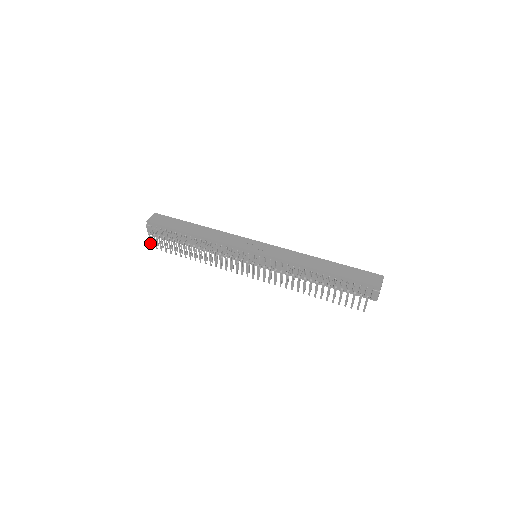
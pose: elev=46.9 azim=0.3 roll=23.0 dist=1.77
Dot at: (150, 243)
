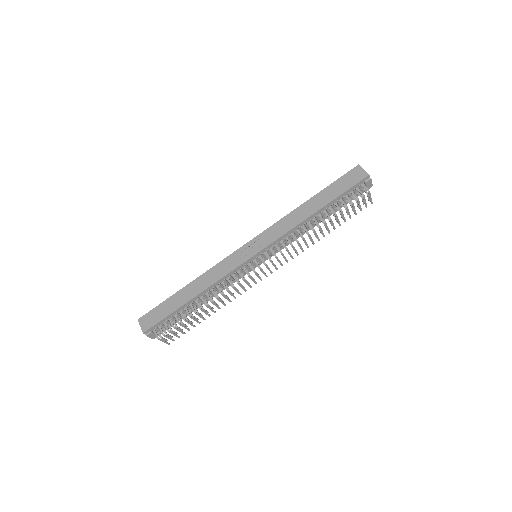
Dot at: occluded
